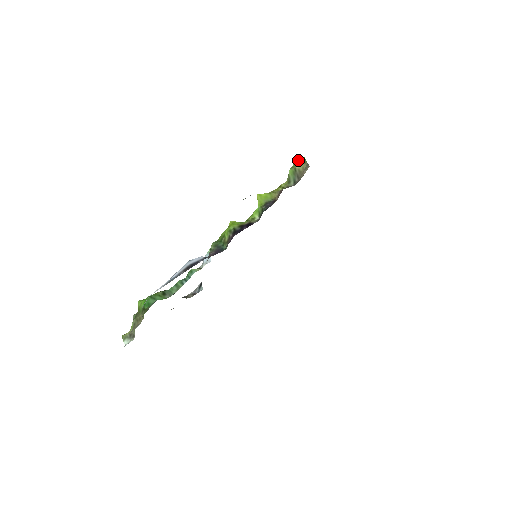
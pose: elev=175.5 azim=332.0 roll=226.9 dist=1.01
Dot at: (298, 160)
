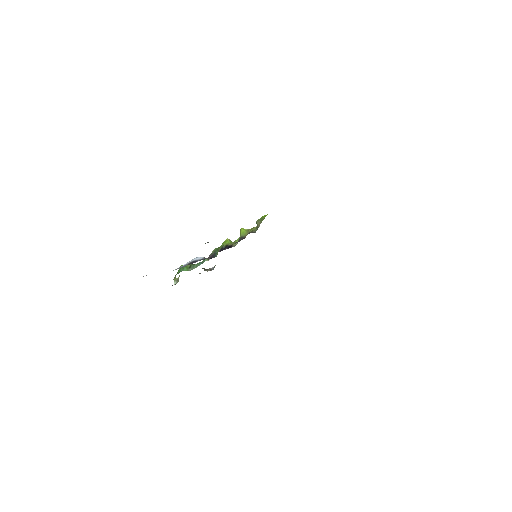
Dot at: (264, 215)
